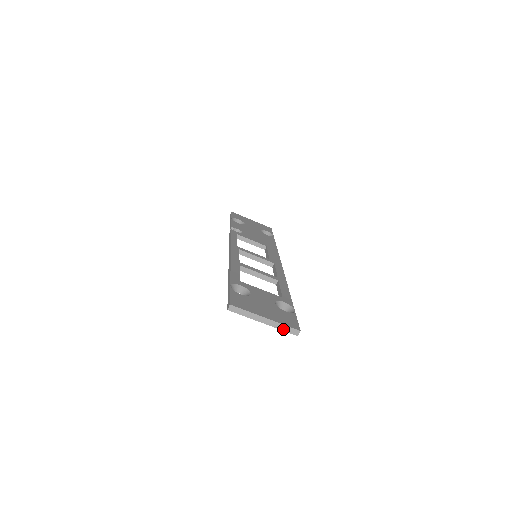
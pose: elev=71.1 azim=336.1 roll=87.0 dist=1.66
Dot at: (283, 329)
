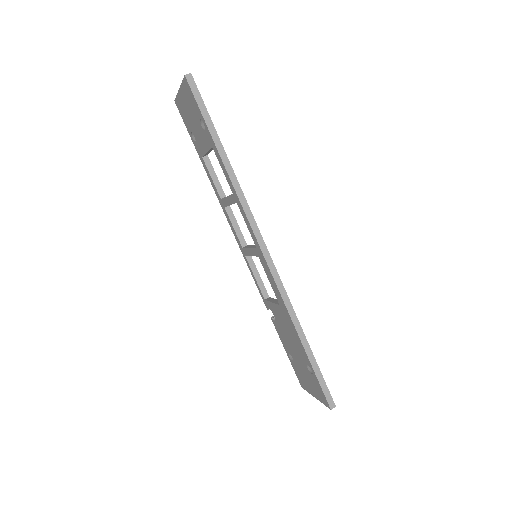
Dot at: occluded
